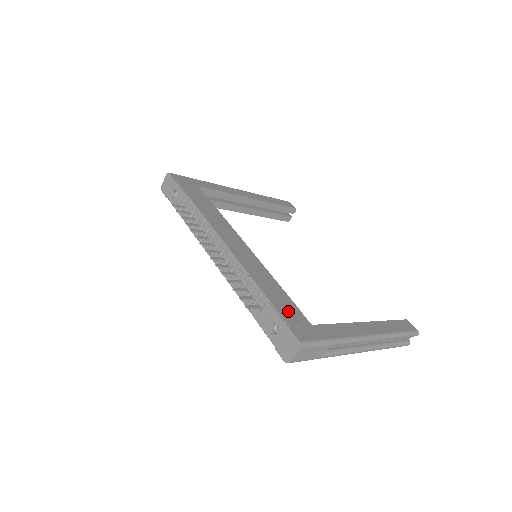
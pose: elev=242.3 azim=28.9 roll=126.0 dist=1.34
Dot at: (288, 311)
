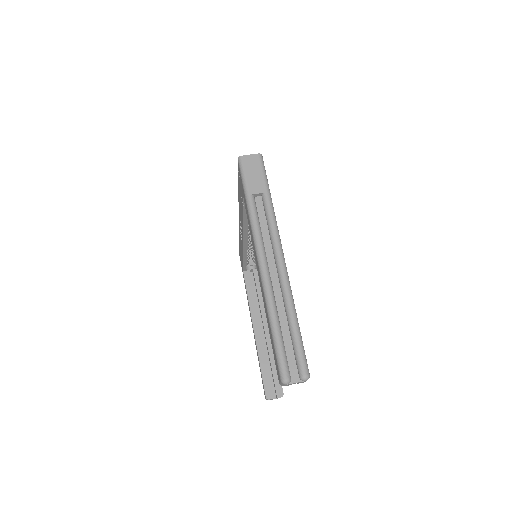
Dot at: occluded
